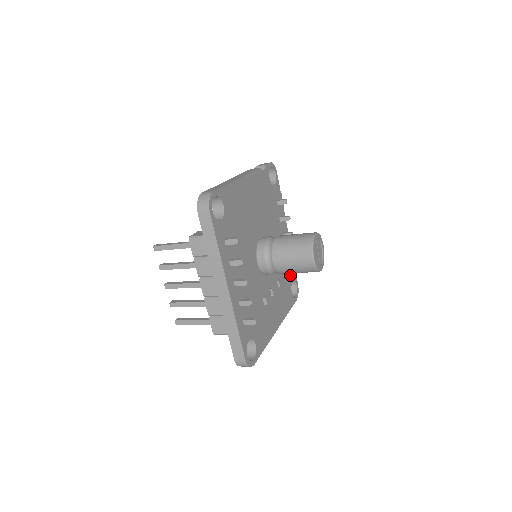
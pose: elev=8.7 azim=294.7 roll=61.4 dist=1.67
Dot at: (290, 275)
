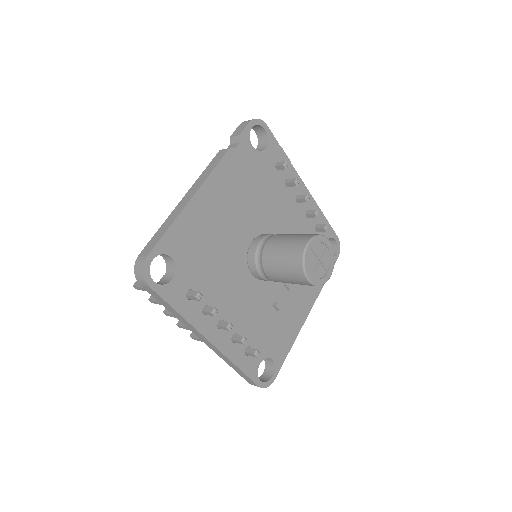
Dot at: occluded
